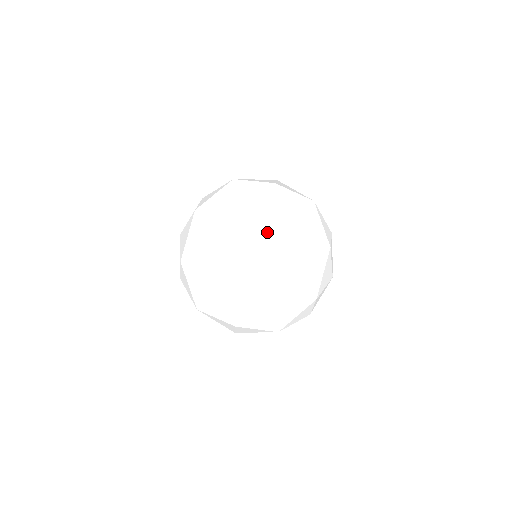
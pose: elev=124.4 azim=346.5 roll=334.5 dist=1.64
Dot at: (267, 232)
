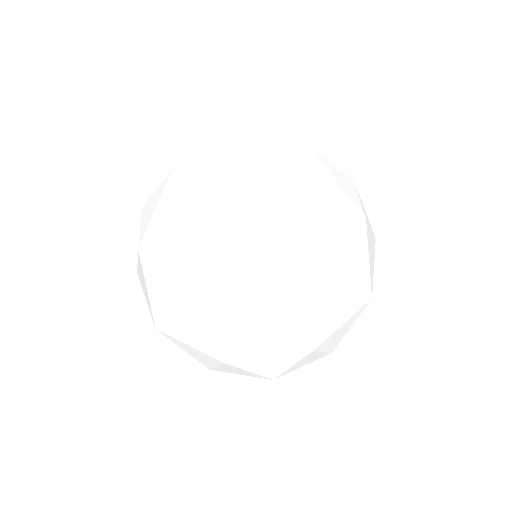
Dot at: (261, 351)
